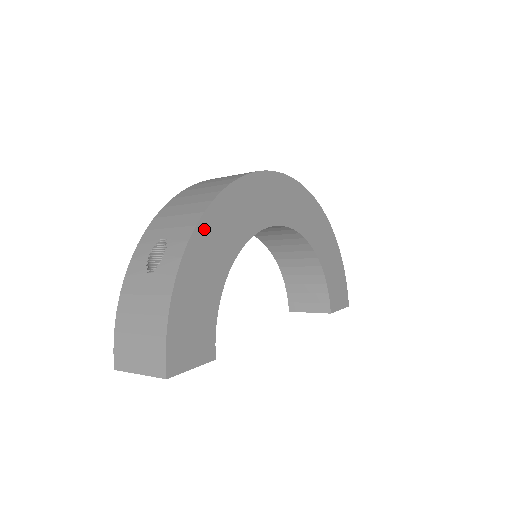
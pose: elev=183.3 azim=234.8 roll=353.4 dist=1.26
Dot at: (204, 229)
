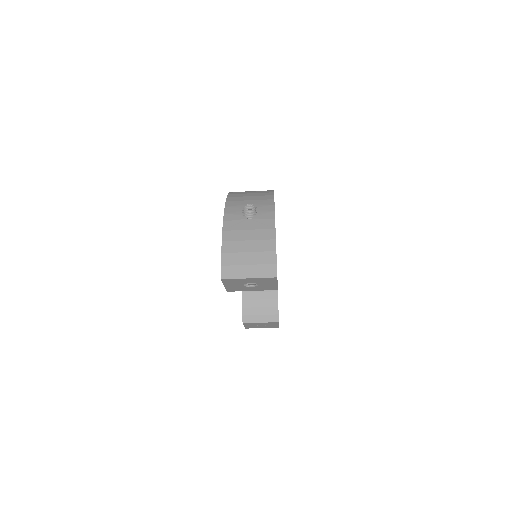
Dot at: occluded
